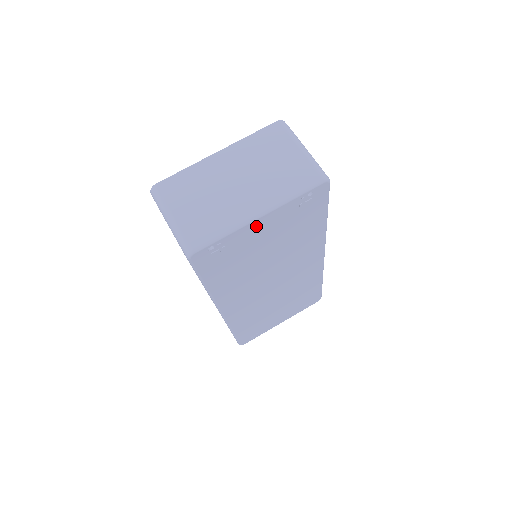
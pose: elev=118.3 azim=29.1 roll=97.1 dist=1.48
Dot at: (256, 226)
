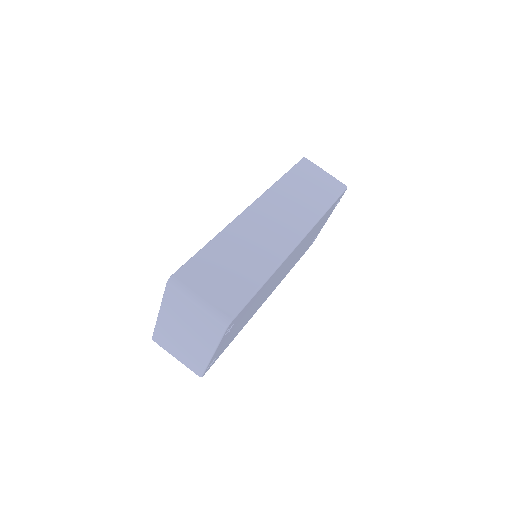
Dot at: (218, 350)
